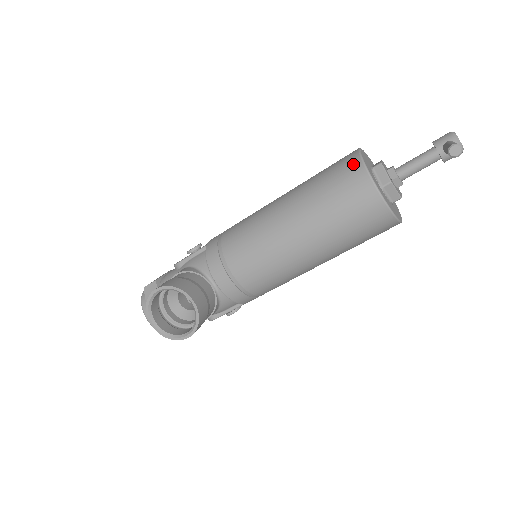
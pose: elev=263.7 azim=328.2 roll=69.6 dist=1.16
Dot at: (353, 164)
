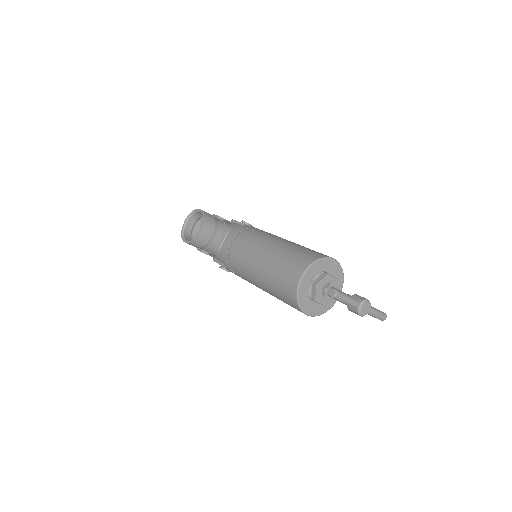
Dot at: (315, 256)
